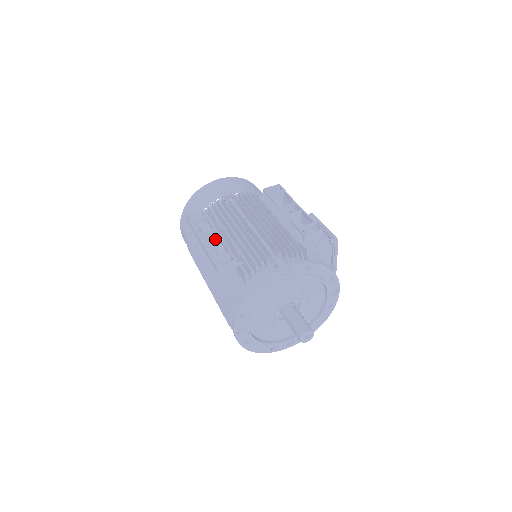
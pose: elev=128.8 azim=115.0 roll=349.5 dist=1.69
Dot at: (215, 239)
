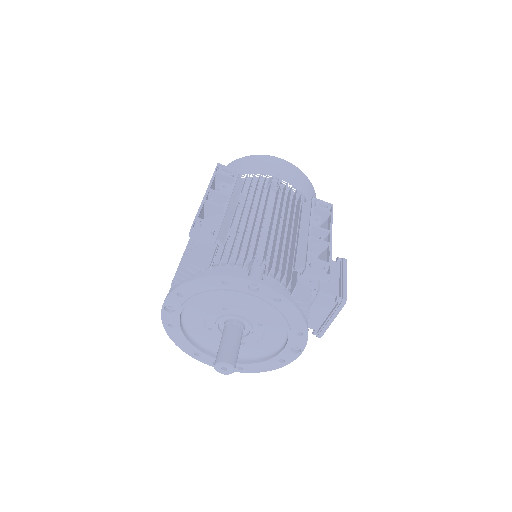
Dot at: (219, 204)
